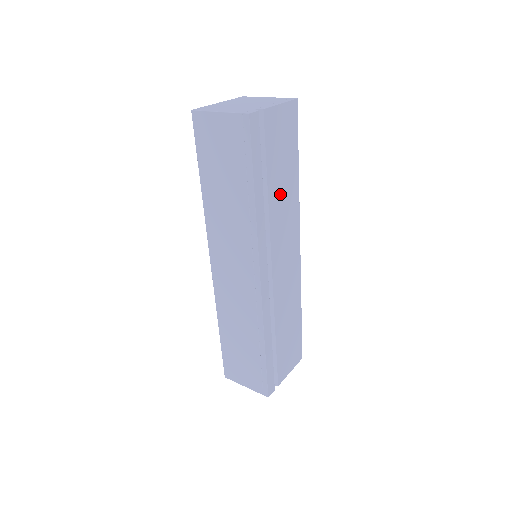
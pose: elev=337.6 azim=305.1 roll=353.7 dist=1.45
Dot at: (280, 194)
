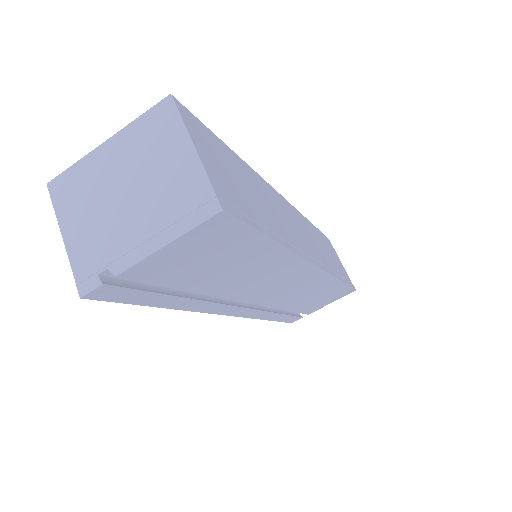
Dot at: (235, 278)
